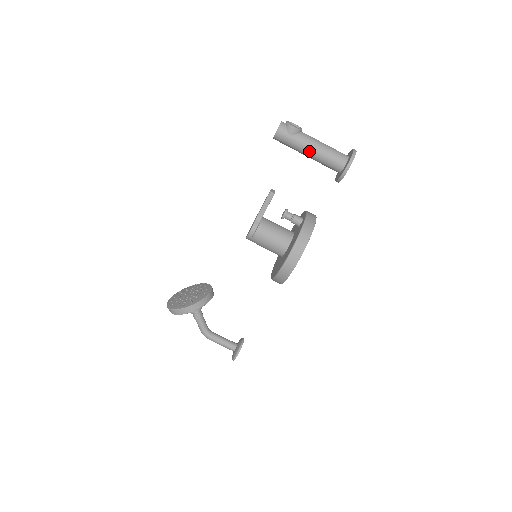
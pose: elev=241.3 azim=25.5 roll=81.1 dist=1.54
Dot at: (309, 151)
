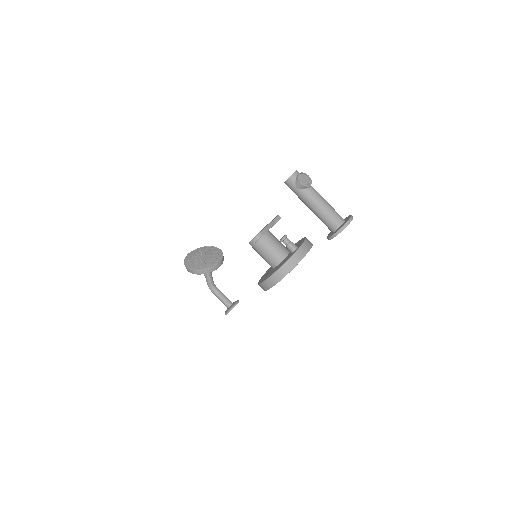
Dot at: (309, 206)
